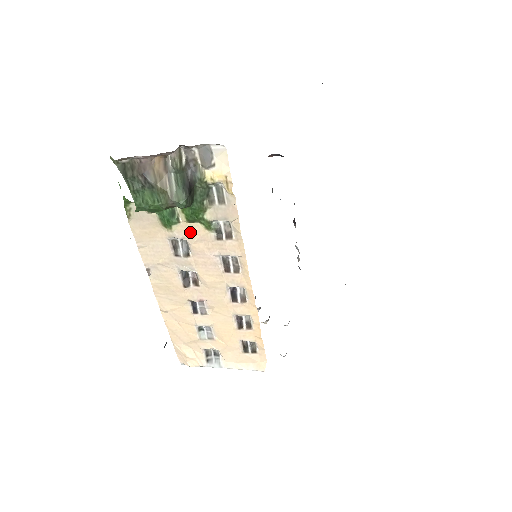
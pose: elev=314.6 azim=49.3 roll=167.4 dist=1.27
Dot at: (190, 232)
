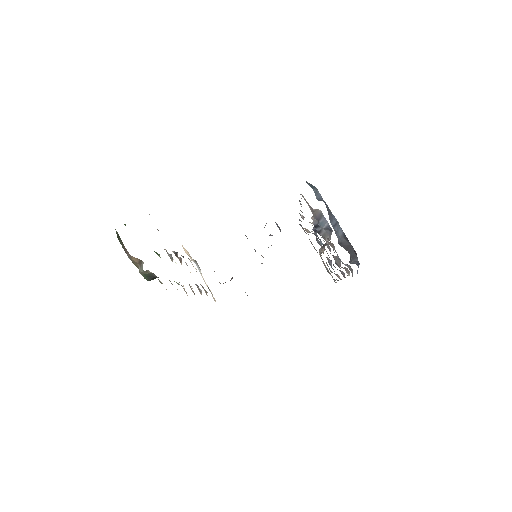
Dot at: occluded
